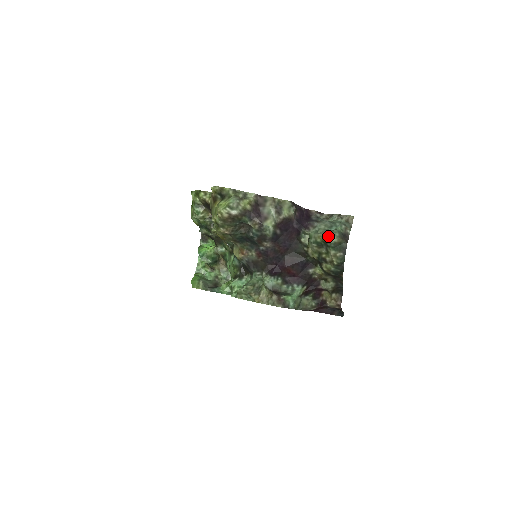
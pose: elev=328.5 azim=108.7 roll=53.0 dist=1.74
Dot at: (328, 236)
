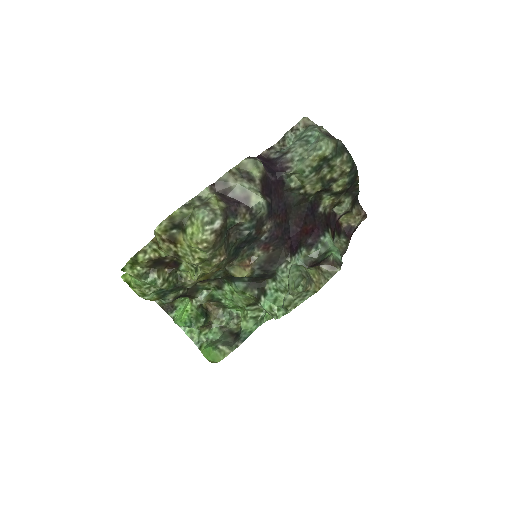
Dot at: (323, 148)
